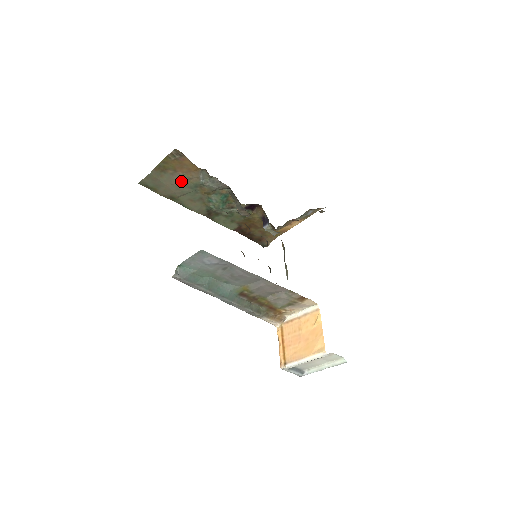
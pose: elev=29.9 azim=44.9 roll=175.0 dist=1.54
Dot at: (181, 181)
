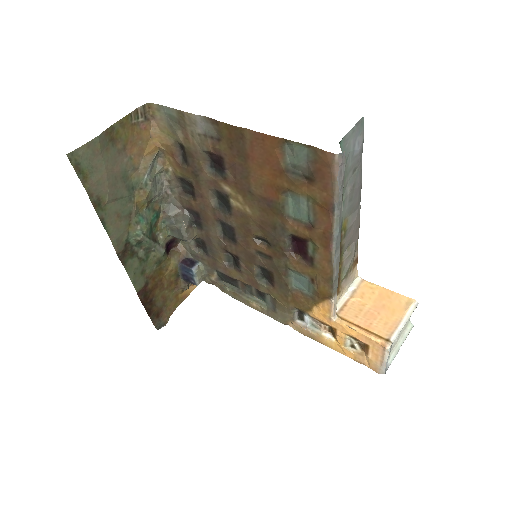
Dot at: (123, 170)
